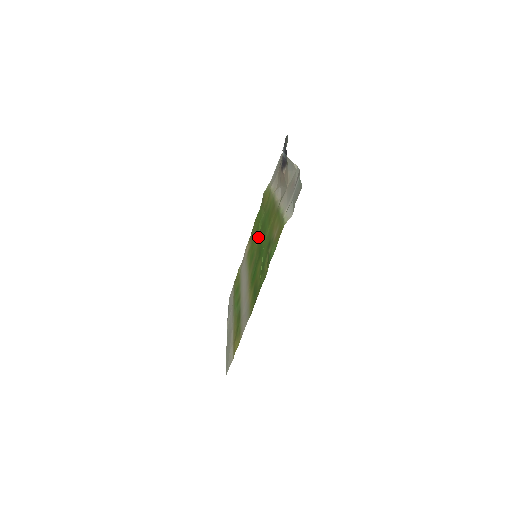
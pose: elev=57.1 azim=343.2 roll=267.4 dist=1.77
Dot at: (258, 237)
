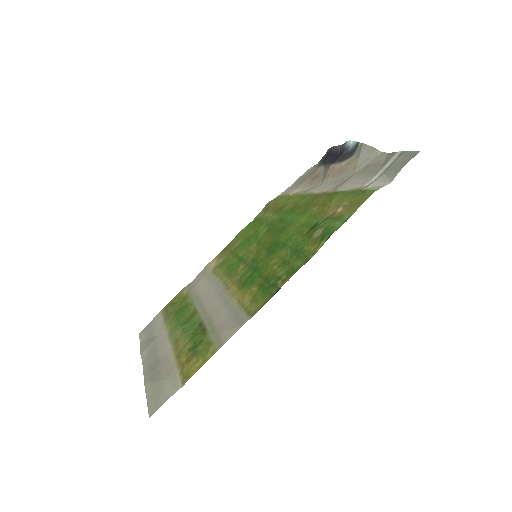
Dot at: (259, 239)
